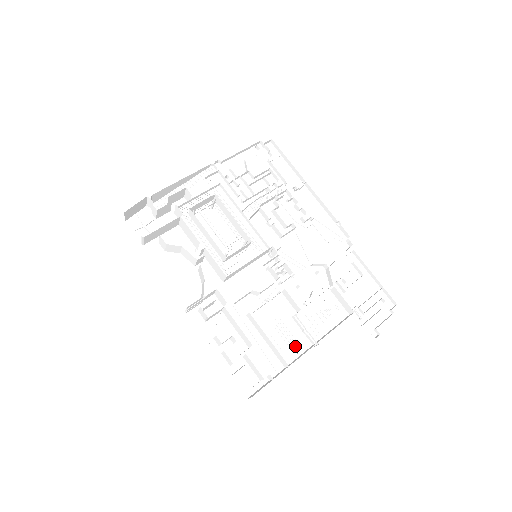
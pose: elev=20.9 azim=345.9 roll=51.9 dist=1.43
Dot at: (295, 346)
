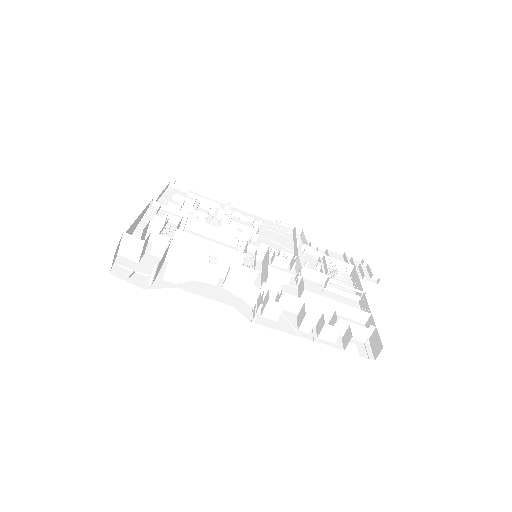
Dot at: occluded
